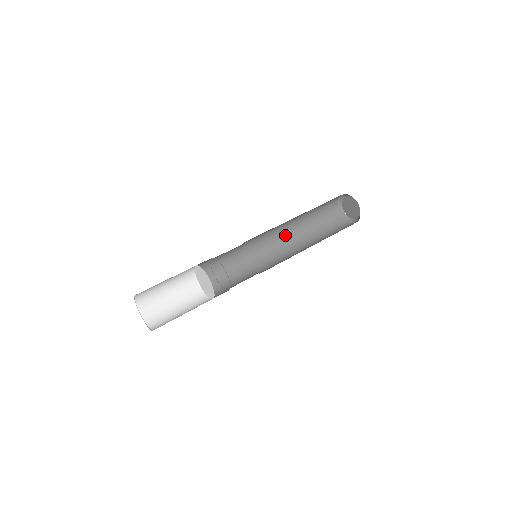
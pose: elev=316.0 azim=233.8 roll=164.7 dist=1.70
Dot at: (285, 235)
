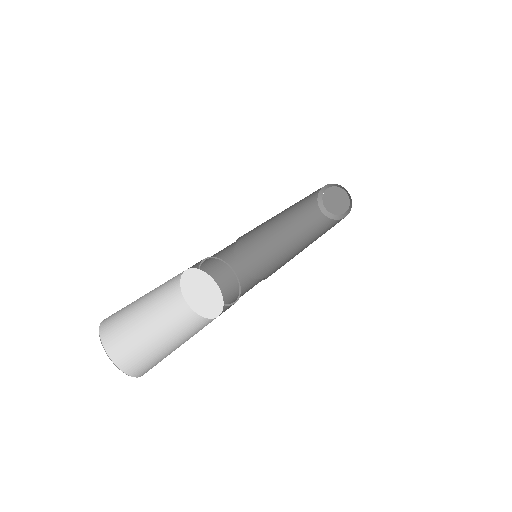
Dot at: (278, 242)
